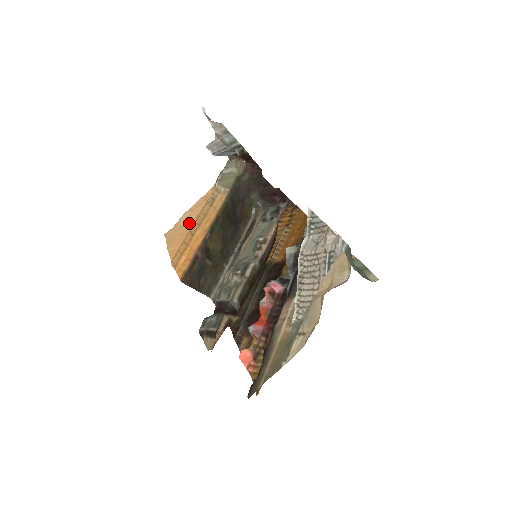
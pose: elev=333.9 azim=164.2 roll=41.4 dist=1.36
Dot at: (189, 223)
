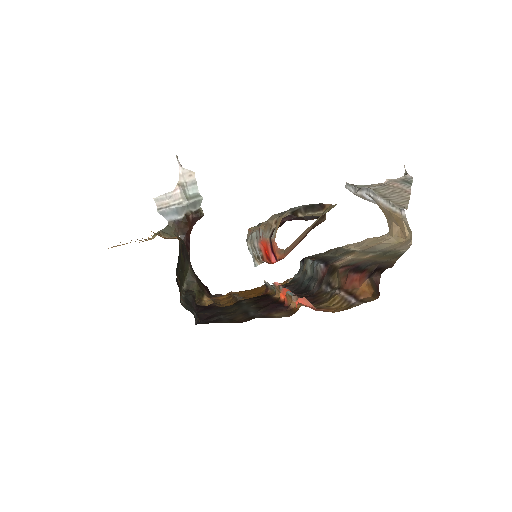
Dot at: occluded
